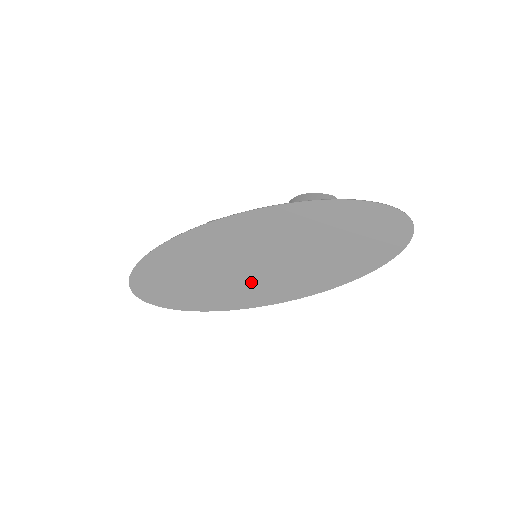
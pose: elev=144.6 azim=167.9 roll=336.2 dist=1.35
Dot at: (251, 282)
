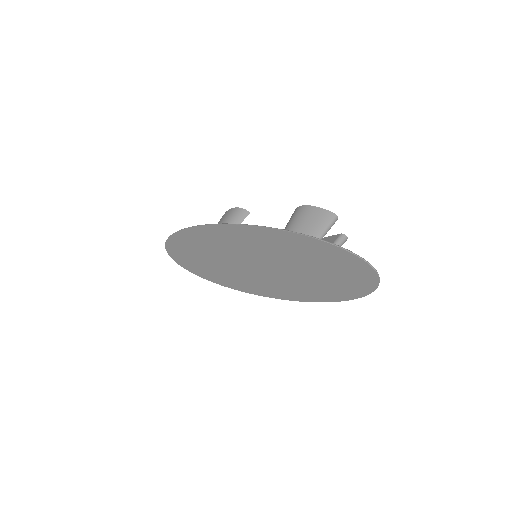
Dot at: (251, 276)
